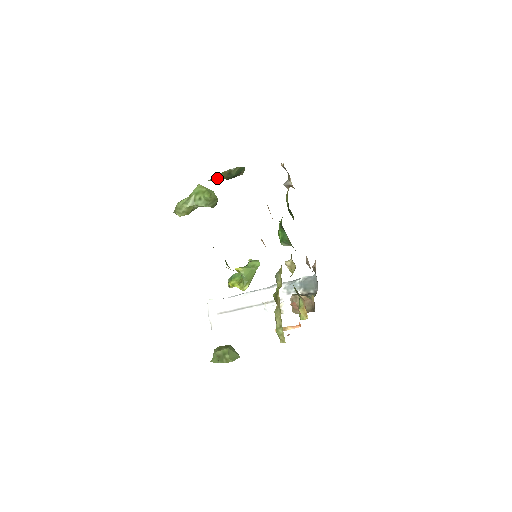
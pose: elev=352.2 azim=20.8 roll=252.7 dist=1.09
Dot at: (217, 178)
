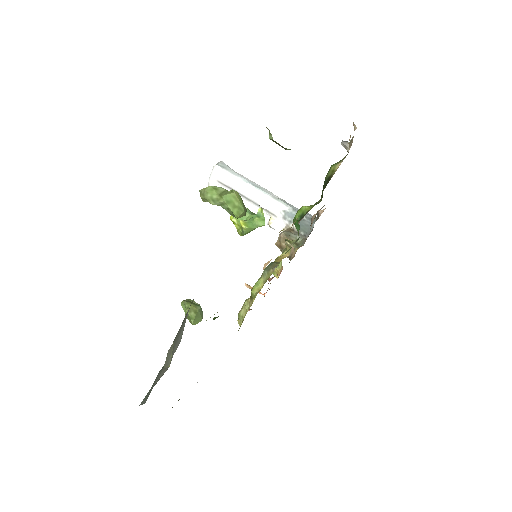
Dot at: (269, 135)
